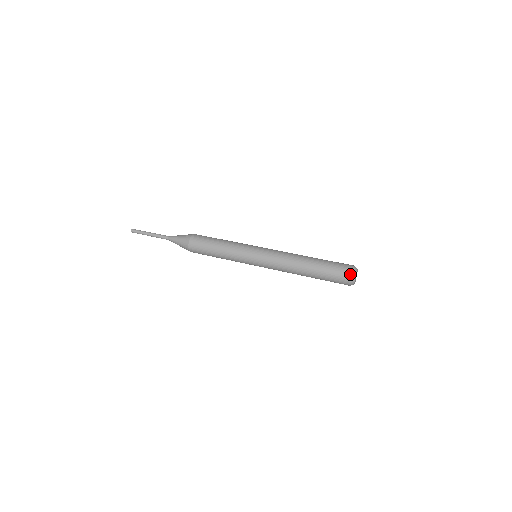
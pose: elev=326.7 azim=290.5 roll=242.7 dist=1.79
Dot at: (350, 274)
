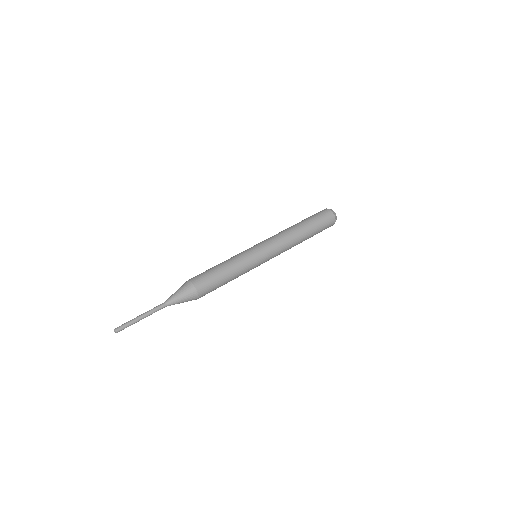
Dot at: (329, 210)
